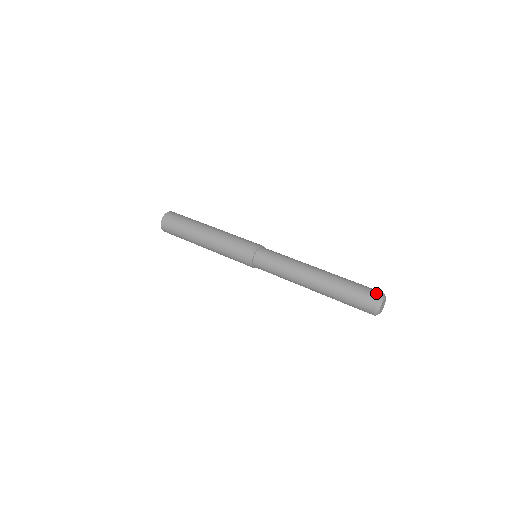
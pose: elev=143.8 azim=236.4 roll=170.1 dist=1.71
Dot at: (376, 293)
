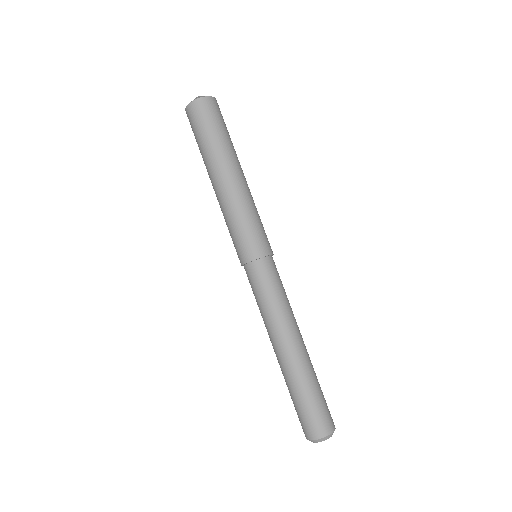
Dot at: (332, 425)
